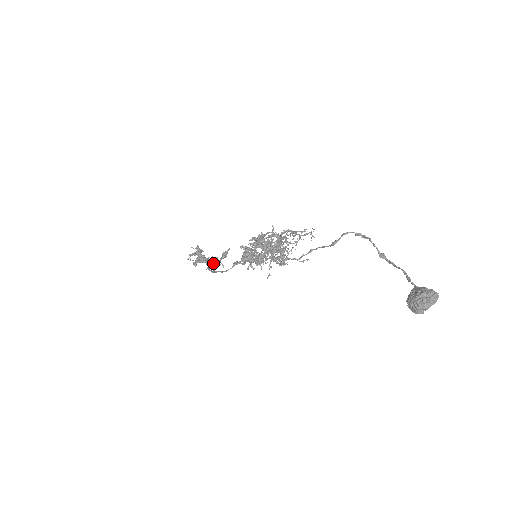
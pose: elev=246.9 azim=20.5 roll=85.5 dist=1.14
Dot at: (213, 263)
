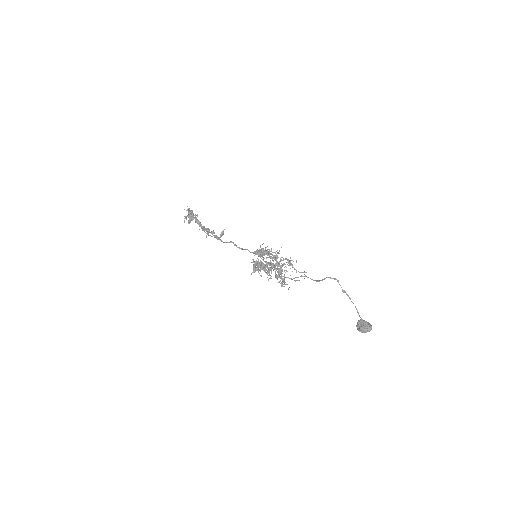
Dot at: (209, 232)
